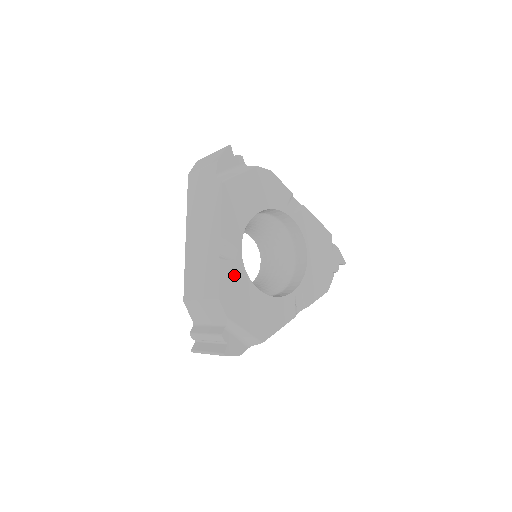
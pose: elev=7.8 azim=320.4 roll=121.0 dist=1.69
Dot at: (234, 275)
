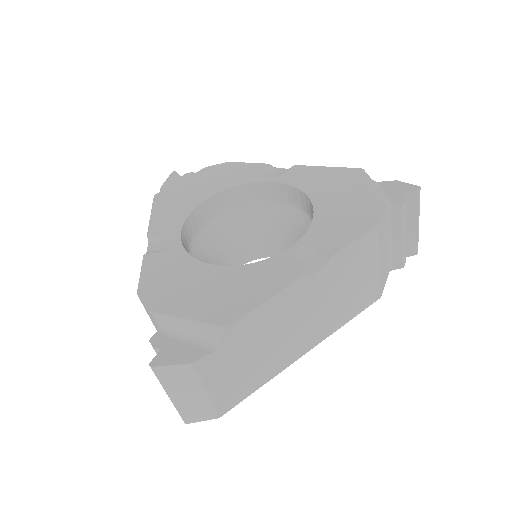
Dot at: (166, 263)
